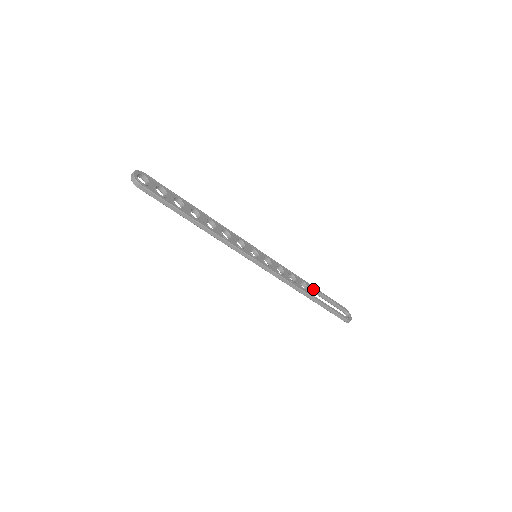
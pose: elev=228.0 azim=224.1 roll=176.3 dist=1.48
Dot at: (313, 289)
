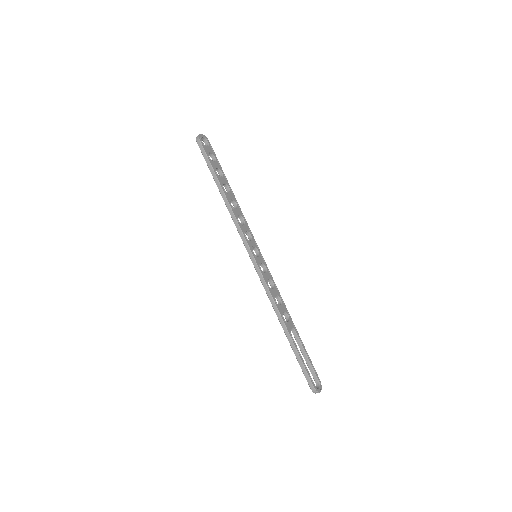
Dot at: (294, 330)
